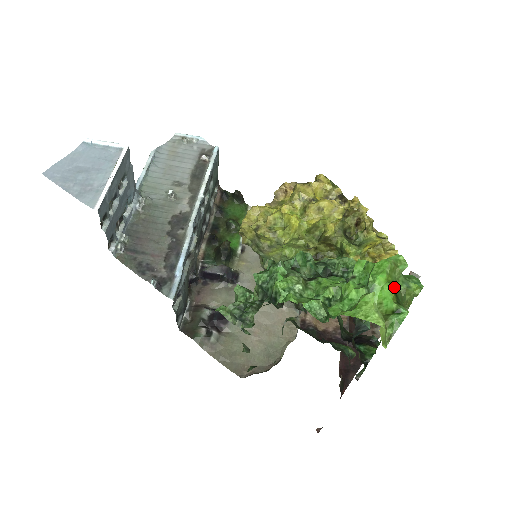
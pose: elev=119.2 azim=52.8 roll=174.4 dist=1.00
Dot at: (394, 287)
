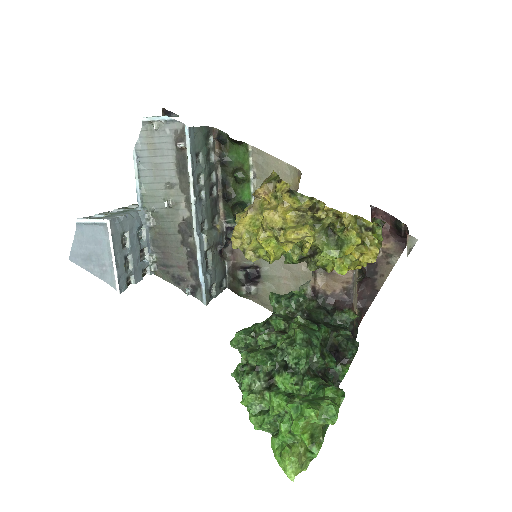
Dot at: (310, 432)
